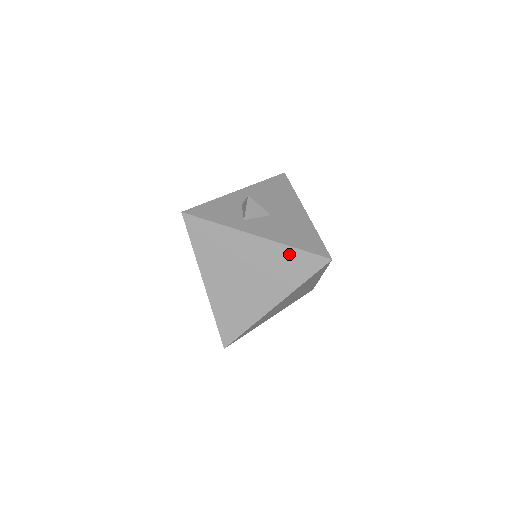
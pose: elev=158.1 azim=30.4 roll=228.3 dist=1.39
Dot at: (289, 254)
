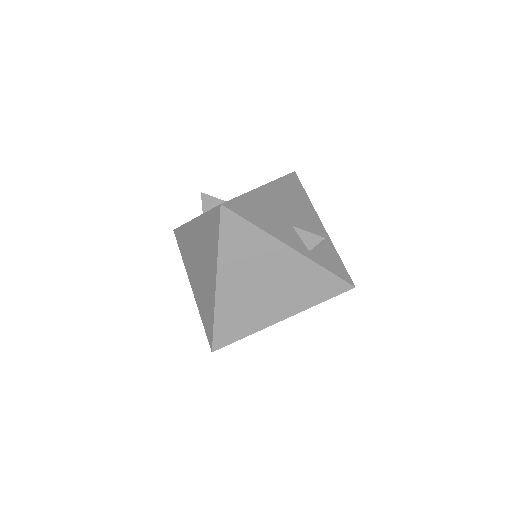
Dot at: (206, 221)
